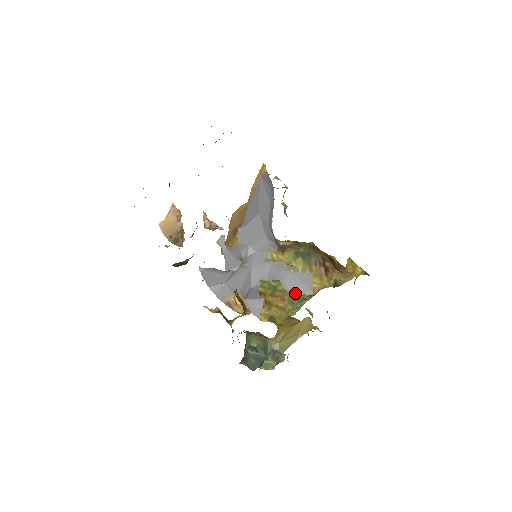
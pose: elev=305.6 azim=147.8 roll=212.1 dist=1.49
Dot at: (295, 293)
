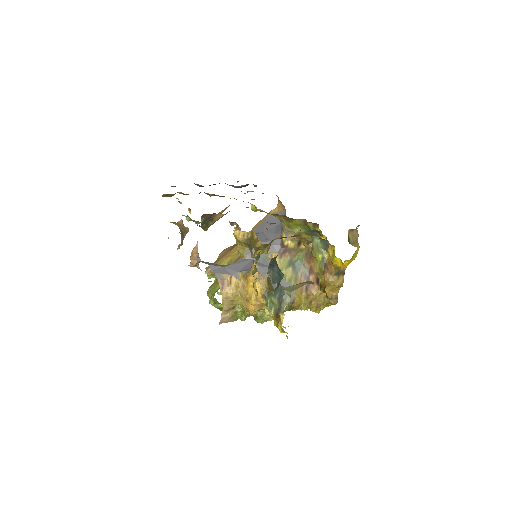
Dot at: occluded
